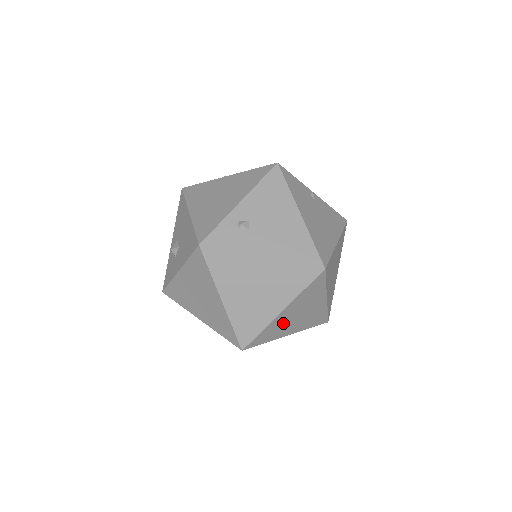
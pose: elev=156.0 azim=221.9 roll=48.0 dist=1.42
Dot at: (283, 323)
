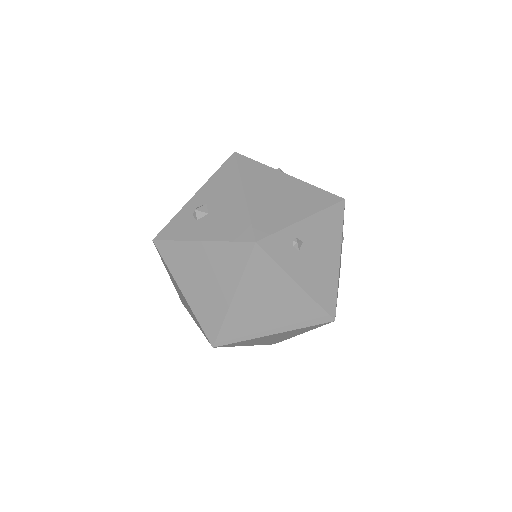
Dot at: (260, 339)
